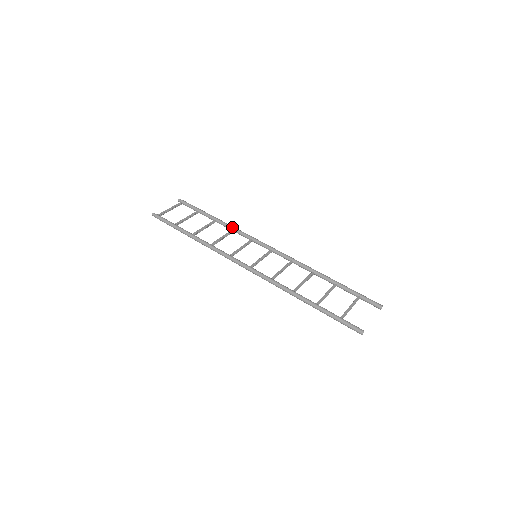
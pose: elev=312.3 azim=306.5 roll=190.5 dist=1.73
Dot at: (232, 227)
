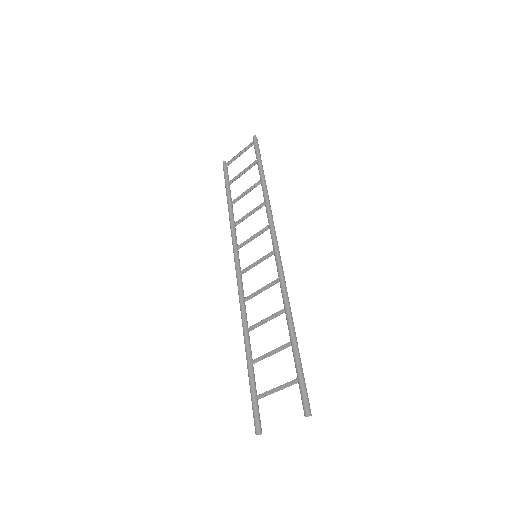
Dot at: (264, 198)
